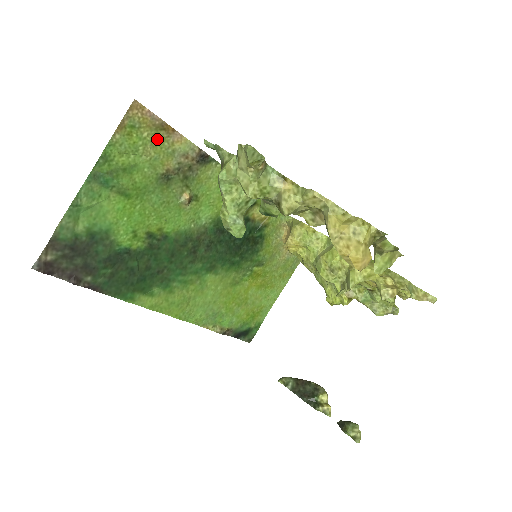
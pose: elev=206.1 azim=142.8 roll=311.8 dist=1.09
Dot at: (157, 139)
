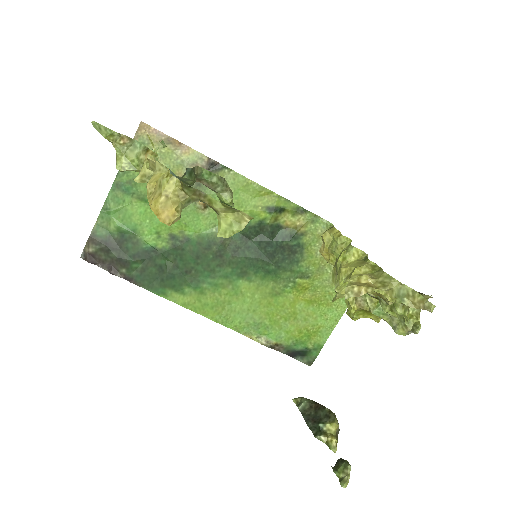
Dot at: (166, 152)
